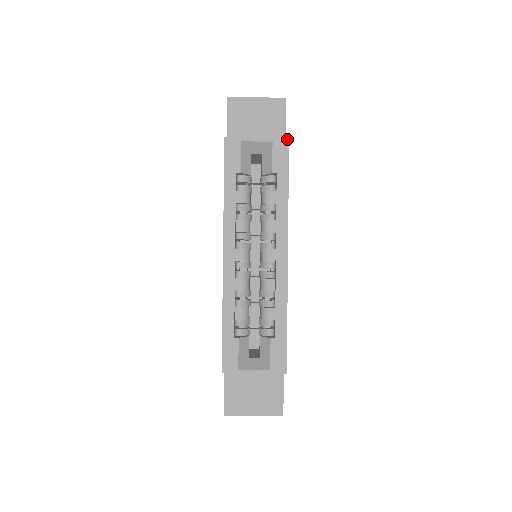
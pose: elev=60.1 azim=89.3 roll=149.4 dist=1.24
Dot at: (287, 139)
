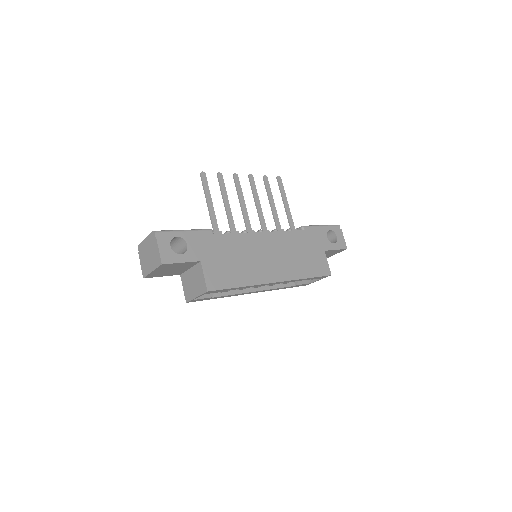
Dot at: (207, 292)
